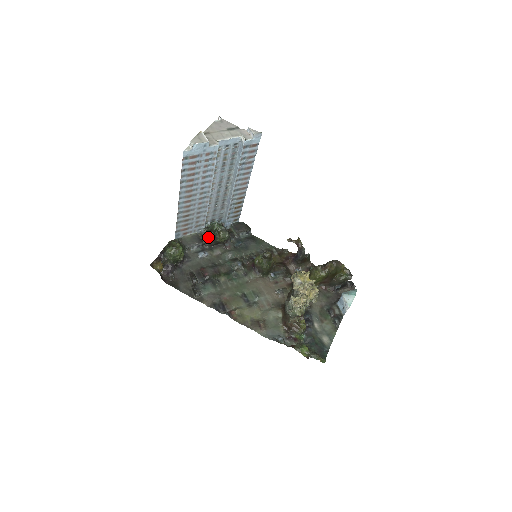
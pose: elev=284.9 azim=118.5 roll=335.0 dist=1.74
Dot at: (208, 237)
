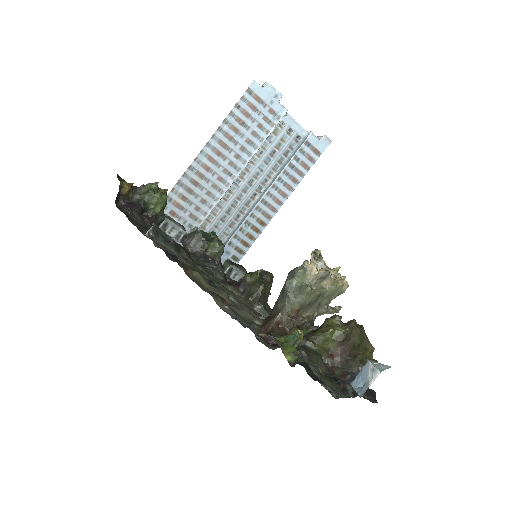
Dot at: (198, 232)
